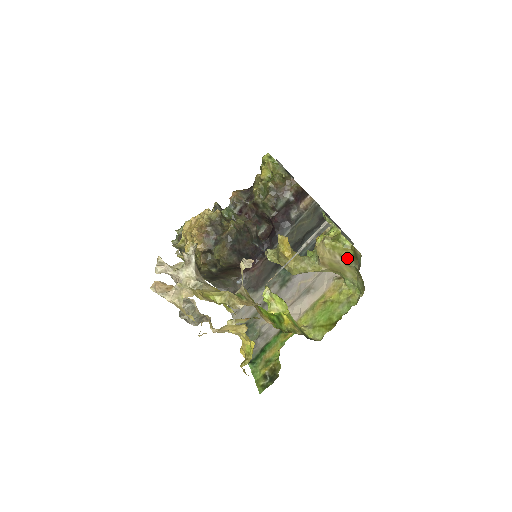
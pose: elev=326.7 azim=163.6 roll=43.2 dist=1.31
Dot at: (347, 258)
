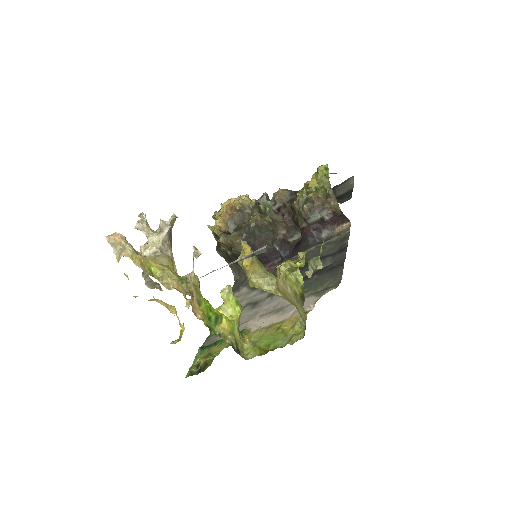
Dot at: (296, 294)
